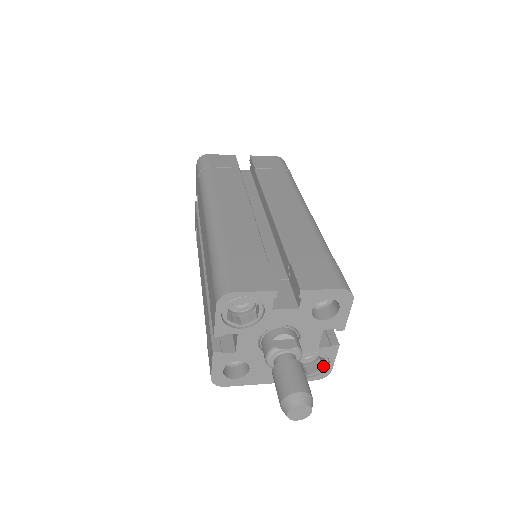
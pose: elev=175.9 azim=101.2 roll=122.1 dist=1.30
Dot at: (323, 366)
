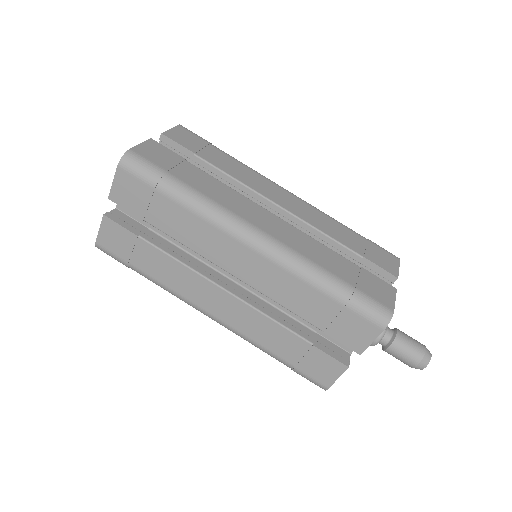
Dot at: occluded
